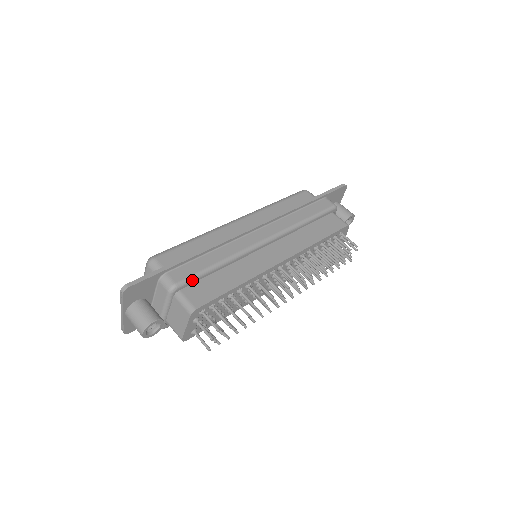
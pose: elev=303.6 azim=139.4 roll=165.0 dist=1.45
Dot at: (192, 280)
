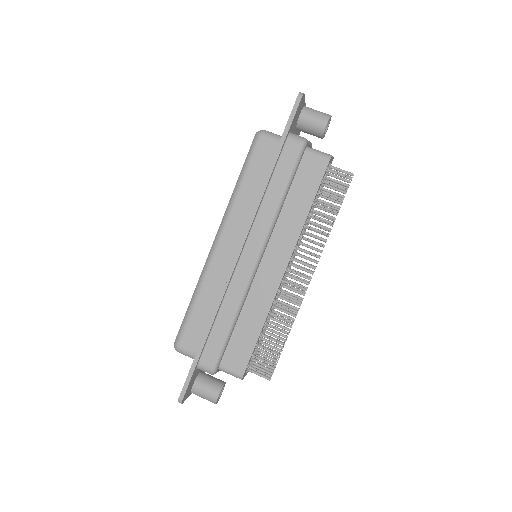
Dot at: (222, 354)
